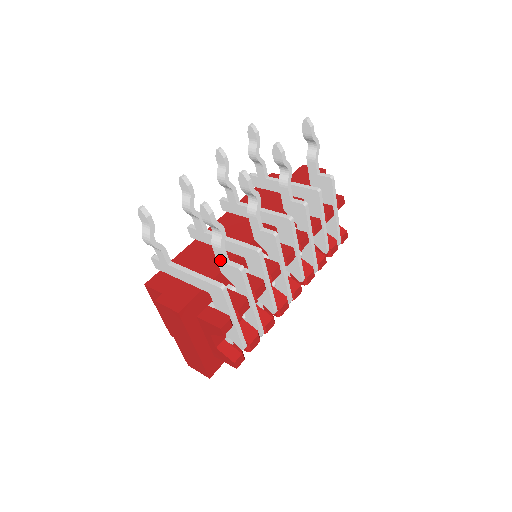
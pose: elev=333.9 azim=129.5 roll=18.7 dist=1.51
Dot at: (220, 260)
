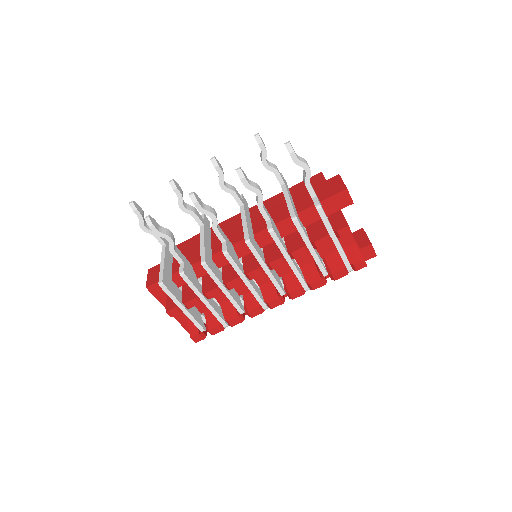
Dot at: occluded
